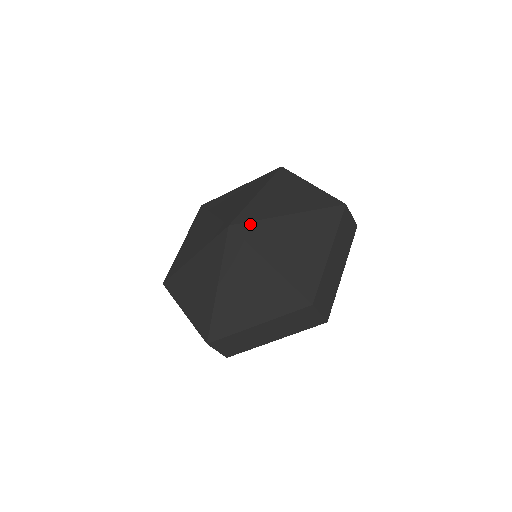
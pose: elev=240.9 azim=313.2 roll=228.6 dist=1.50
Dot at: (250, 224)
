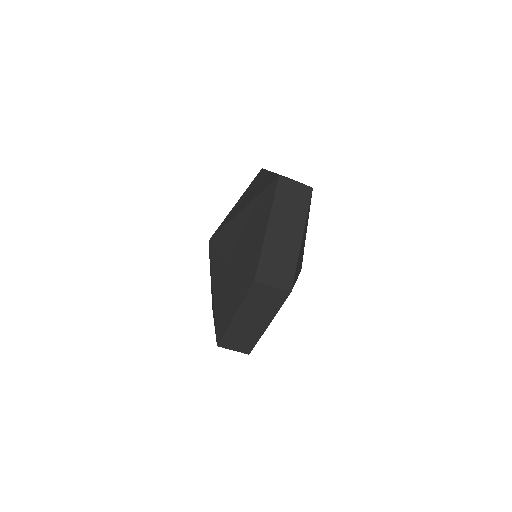
Dot at: (220, 226)
